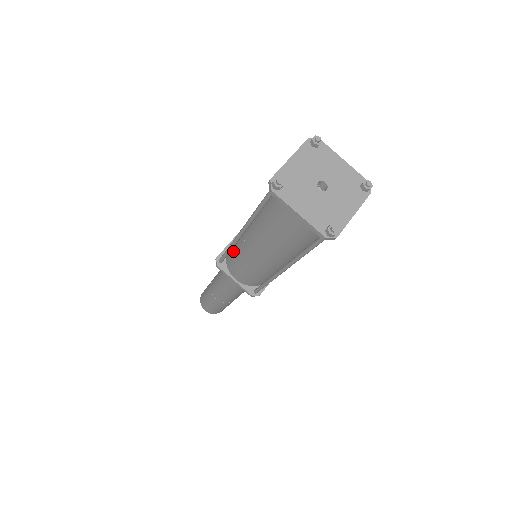
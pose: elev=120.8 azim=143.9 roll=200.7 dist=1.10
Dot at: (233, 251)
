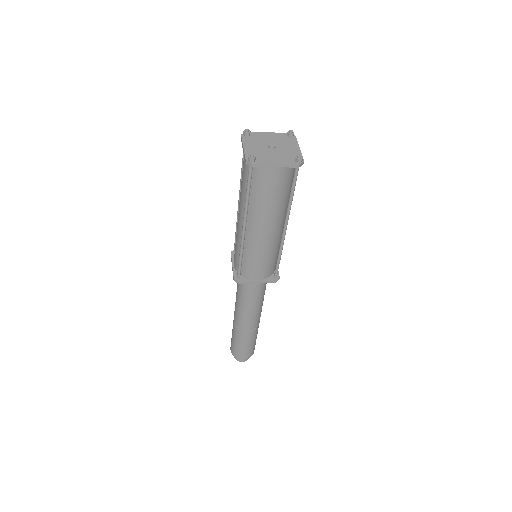
Dot at: occluded
